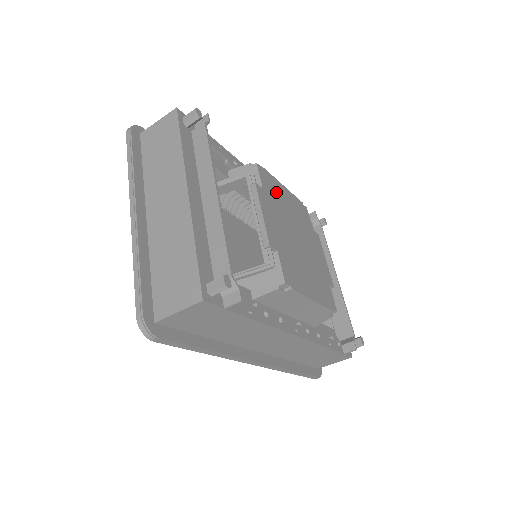
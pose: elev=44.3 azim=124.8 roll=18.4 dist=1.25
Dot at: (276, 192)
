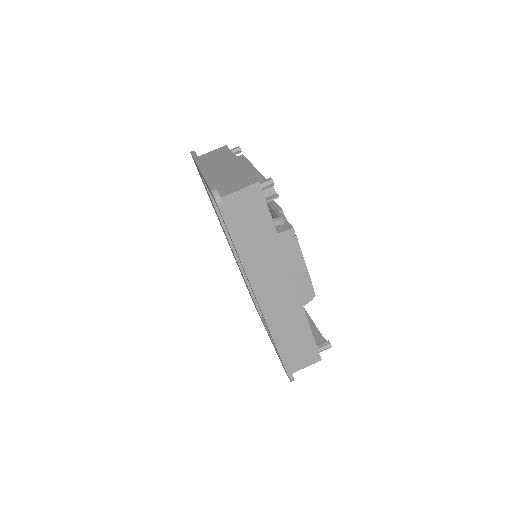
Dot at: occluded
